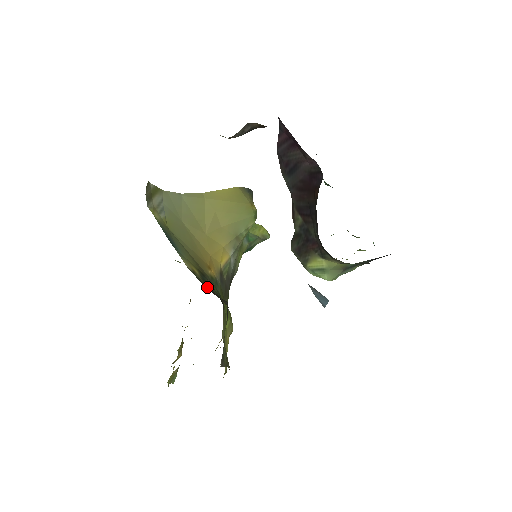
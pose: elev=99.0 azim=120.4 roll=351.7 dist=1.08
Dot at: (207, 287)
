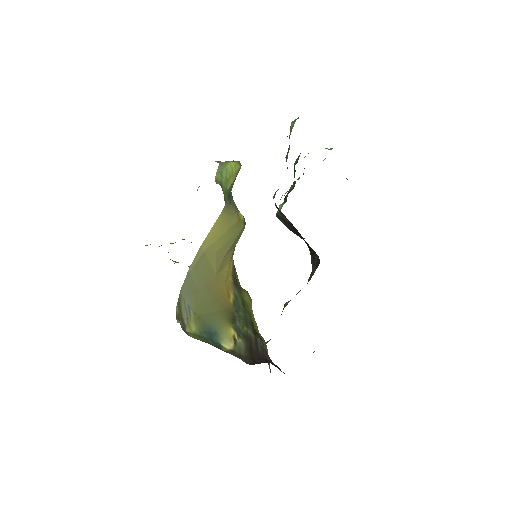
Dot at: (249, 349)
